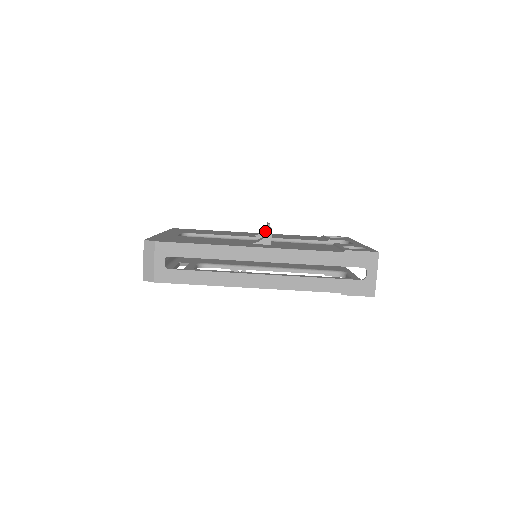
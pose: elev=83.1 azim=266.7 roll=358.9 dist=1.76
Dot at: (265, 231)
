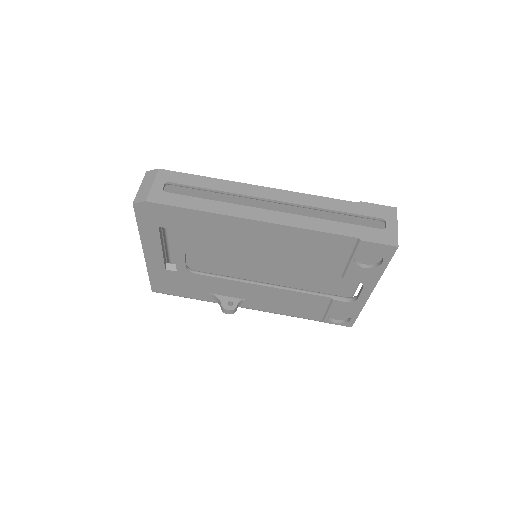
Dot at: occluded
